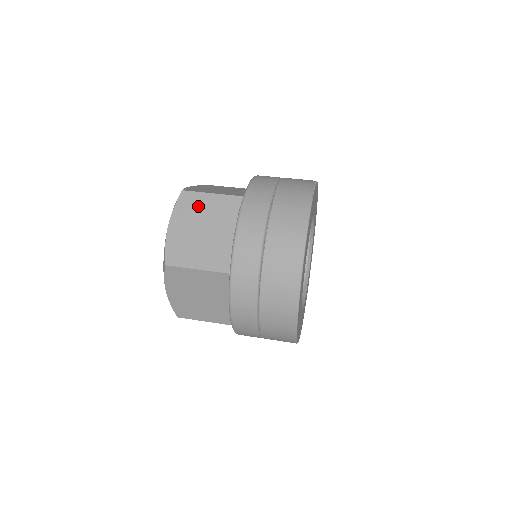
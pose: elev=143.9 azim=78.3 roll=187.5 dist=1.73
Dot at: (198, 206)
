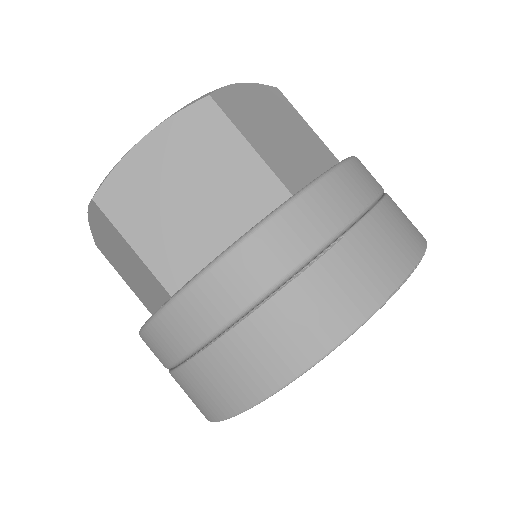
Dot at: (211, 146)
